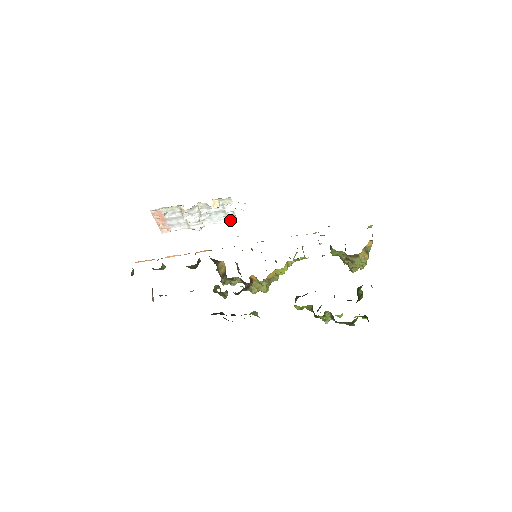
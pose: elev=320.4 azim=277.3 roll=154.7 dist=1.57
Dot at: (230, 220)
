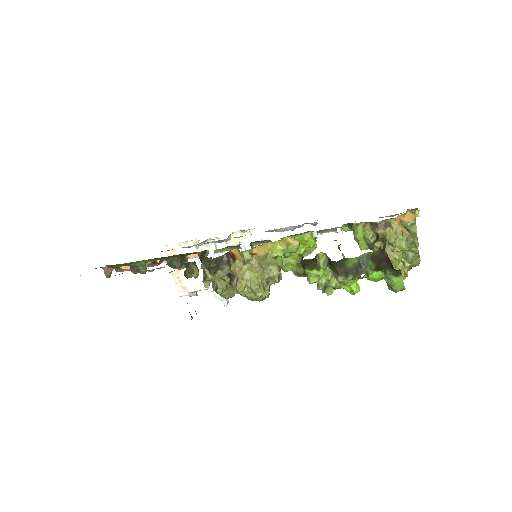
Dot at: occluded
